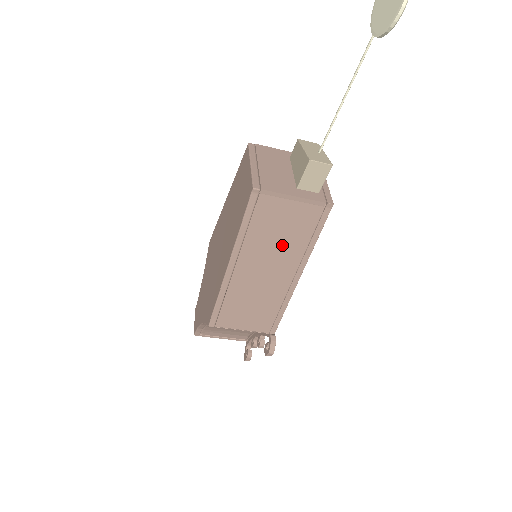
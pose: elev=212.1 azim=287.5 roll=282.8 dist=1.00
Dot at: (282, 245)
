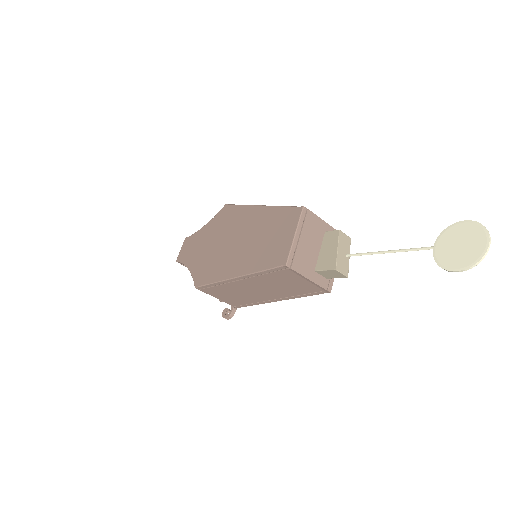
Dot at: (280, 288)
